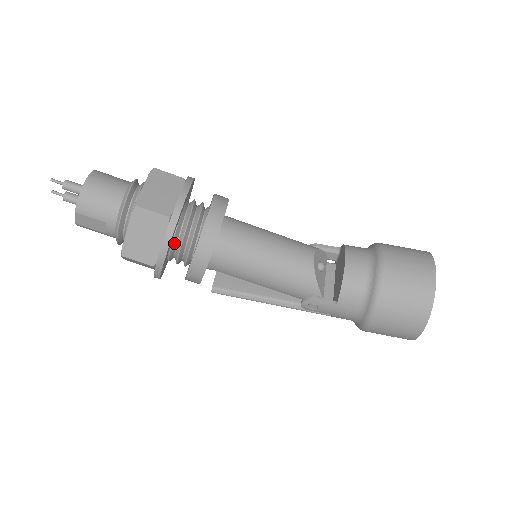
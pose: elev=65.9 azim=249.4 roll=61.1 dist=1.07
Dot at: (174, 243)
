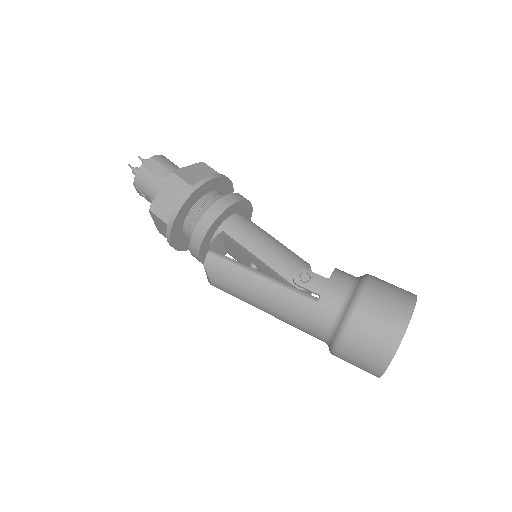
Dot at: (210, 196)
